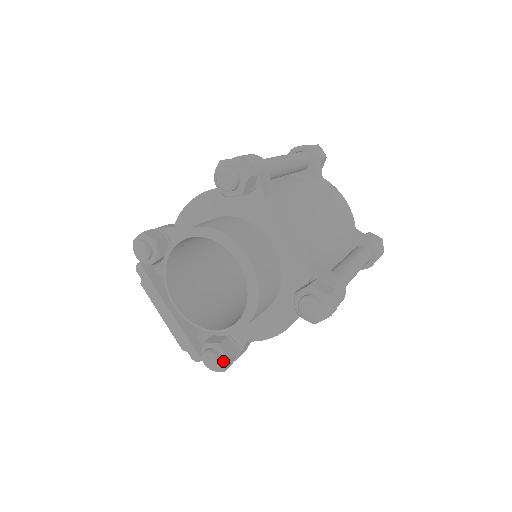
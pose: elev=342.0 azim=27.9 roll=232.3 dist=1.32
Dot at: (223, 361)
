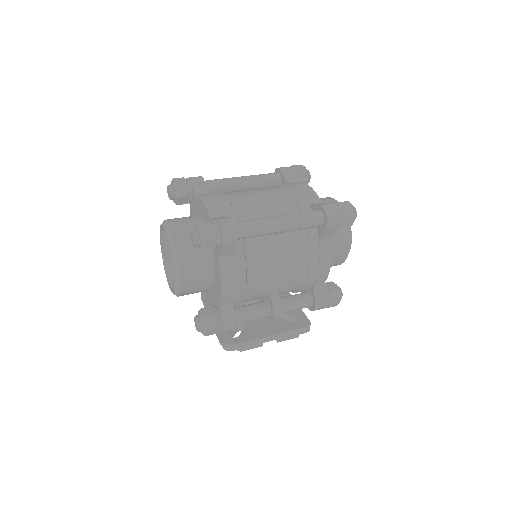
Dot at: (202, 321)
